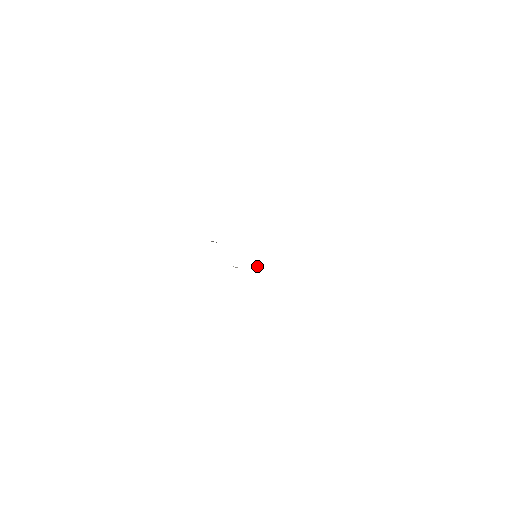
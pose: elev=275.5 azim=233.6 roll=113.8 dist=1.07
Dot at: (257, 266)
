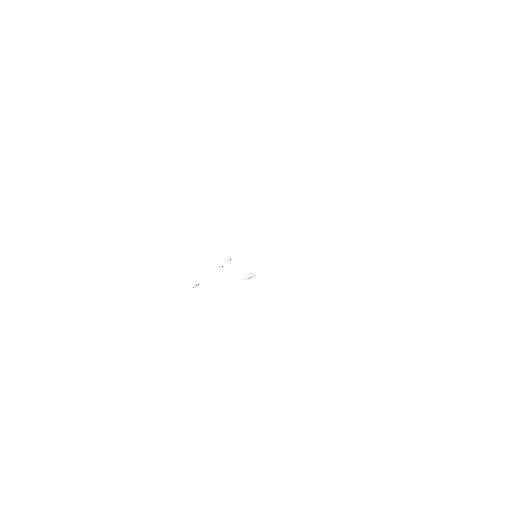
Dot at: occluded
